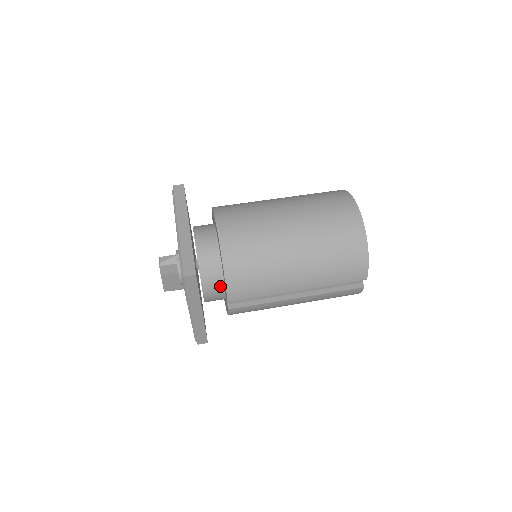
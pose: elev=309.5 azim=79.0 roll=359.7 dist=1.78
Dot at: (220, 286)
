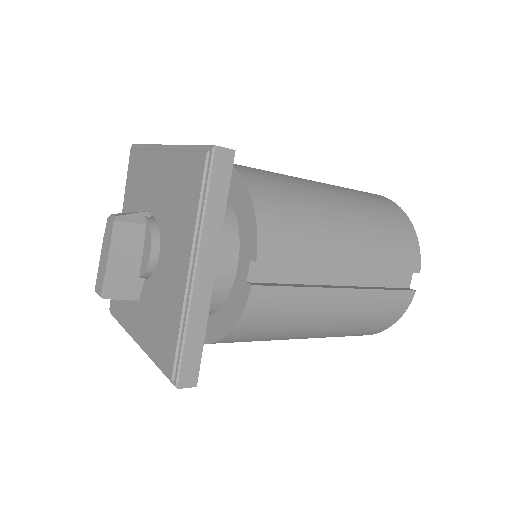
Dot at: (232, 249)
